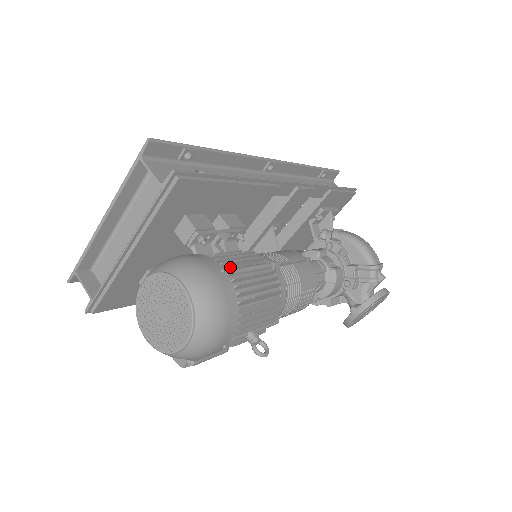
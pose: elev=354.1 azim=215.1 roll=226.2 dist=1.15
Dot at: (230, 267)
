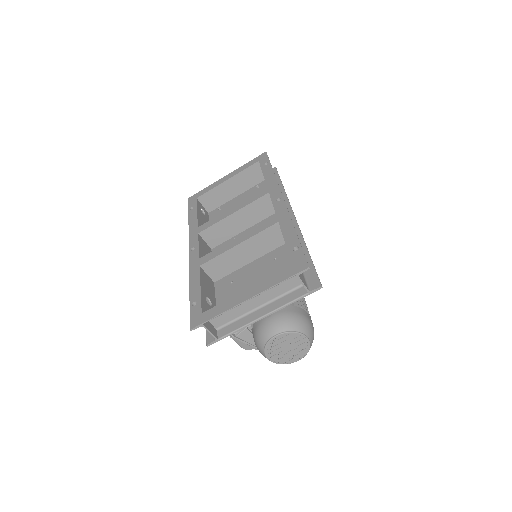
Dot at: occluded
